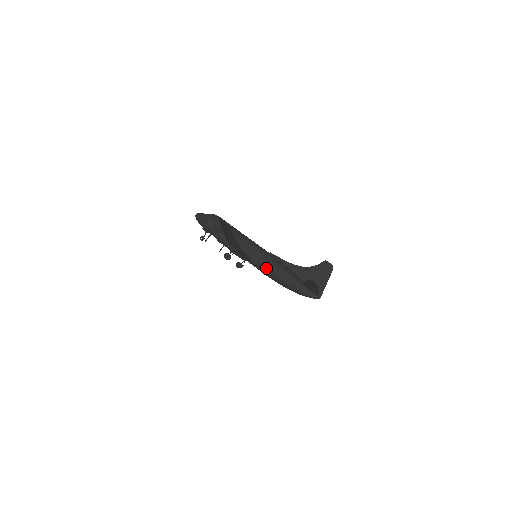
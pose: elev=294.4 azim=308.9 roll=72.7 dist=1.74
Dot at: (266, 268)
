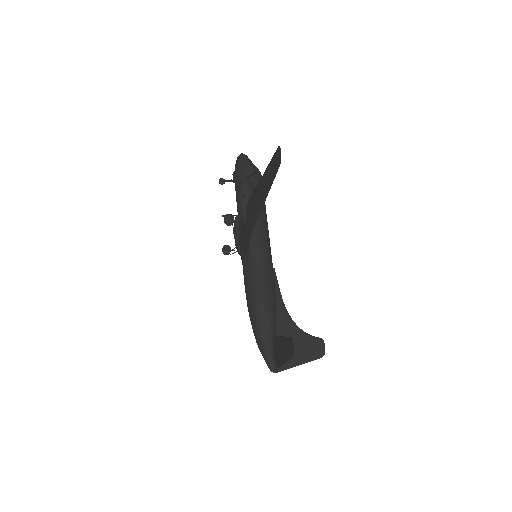
Dot at: (254, 278)
